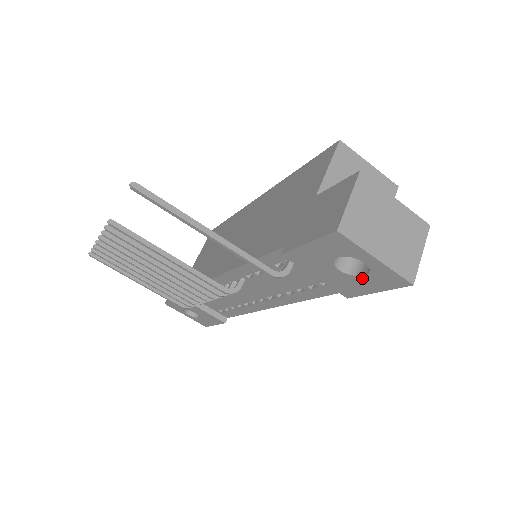
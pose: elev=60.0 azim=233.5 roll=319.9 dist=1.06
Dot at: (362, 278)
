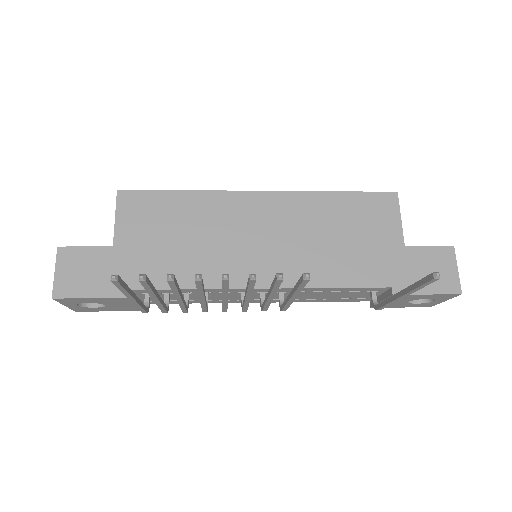
Dot at: (412, 304)
